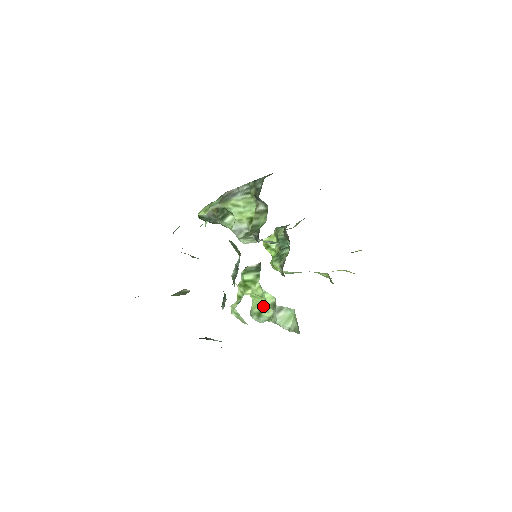
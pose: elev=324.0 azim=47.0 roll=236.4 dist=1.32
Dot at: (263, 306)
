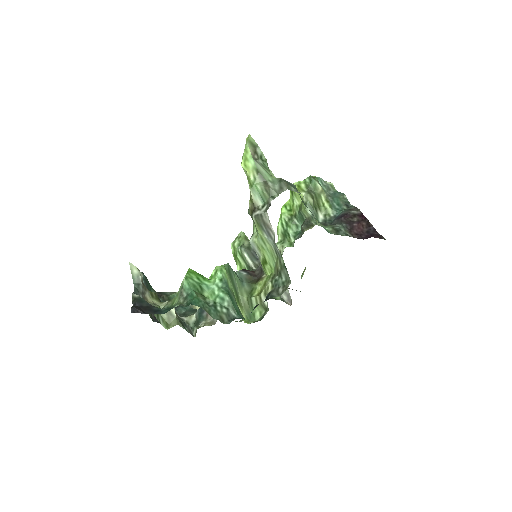
Dot at: occluded
